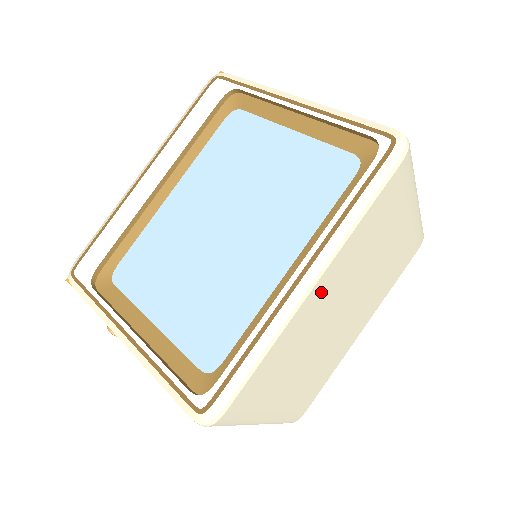
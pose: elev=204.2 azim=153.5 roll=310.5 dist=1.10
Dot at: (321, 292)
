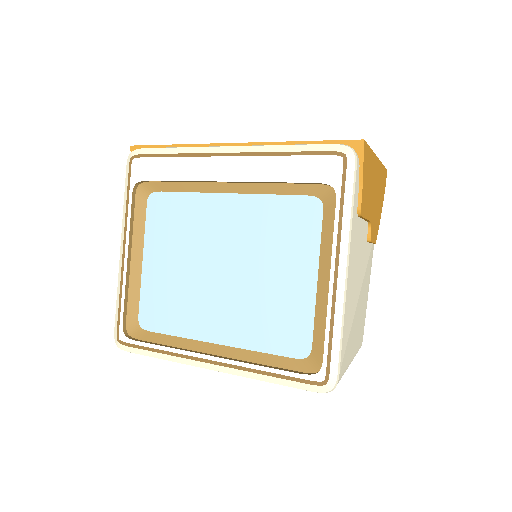
Dot at: occluded
